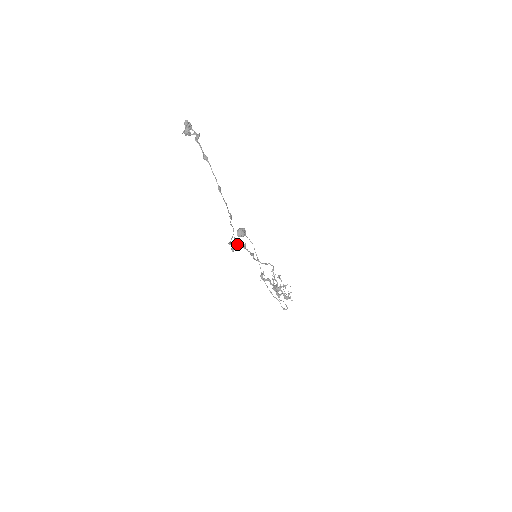
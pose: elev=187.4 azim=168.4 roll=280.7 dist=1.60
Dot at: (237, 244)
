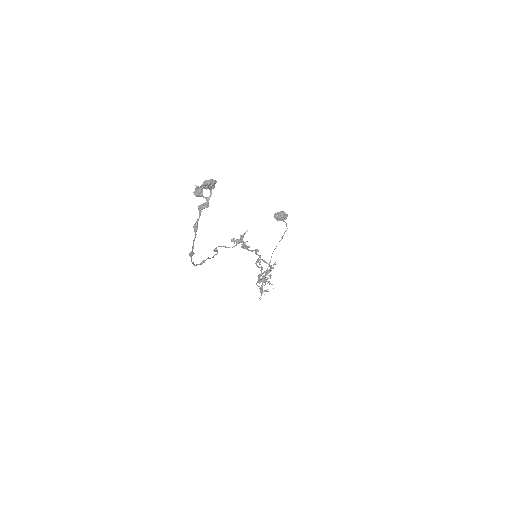
Dot at: occluded
